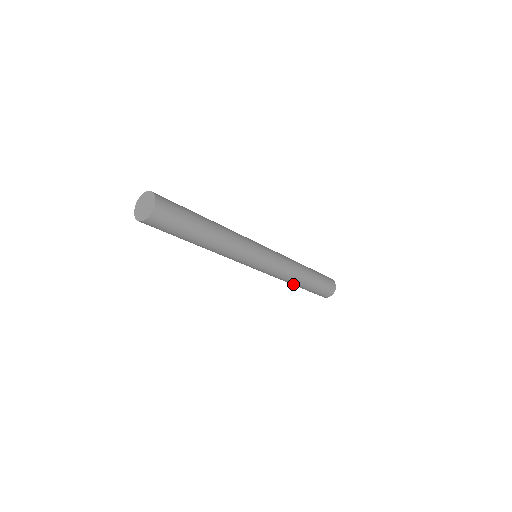
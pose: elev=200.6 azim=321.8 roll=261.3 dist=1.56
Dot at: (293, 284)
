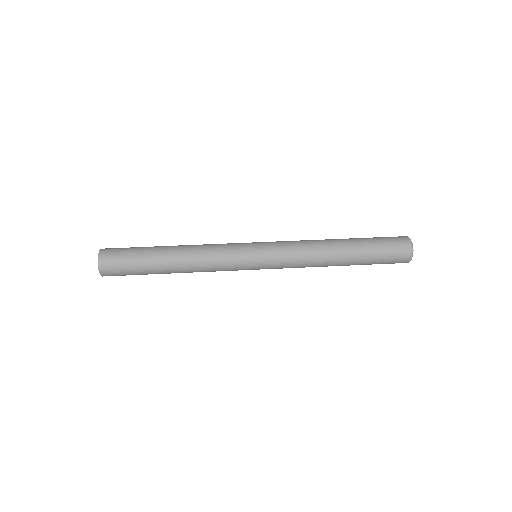
Dot at: occluded
